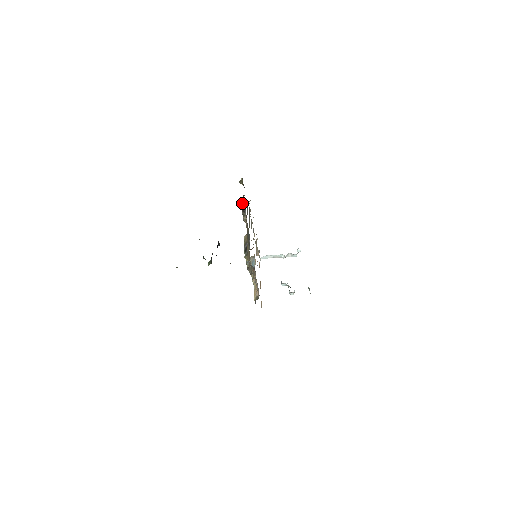
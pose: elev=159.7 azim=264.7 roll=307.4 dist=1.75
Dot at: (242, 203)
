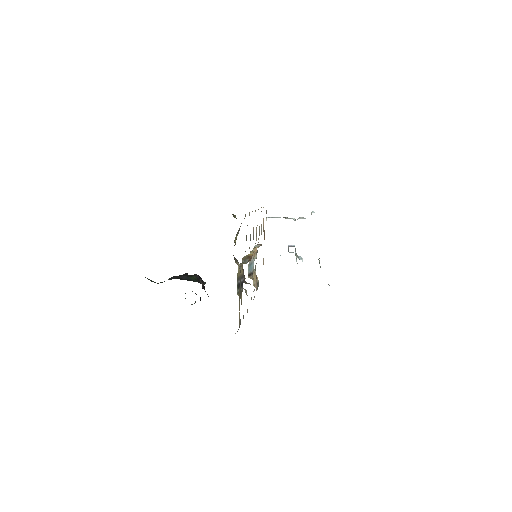
Dot at: occluded
